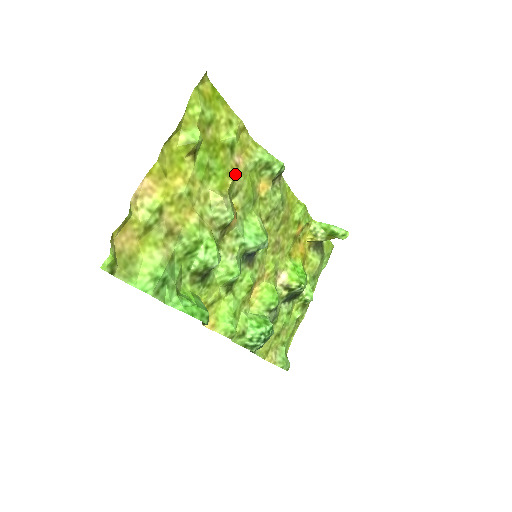
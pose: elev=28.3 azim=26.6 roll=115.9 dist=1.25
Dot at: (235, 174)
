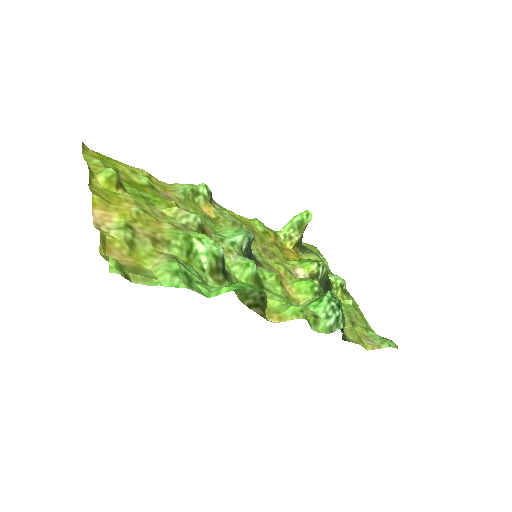
Dot at: occluded
